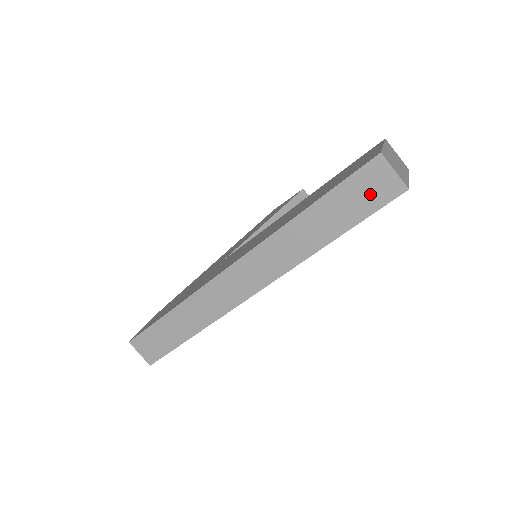
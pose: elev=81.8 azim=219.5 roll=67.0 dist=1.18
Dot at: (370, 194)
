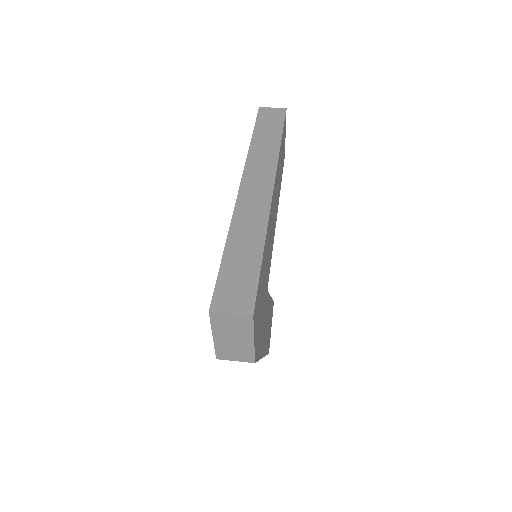
Dot at: (273, 118)
